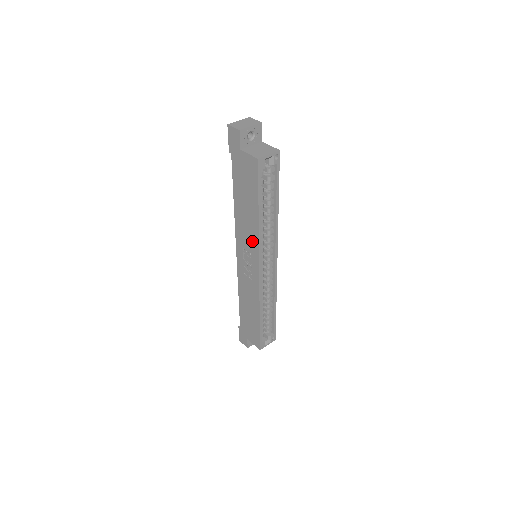
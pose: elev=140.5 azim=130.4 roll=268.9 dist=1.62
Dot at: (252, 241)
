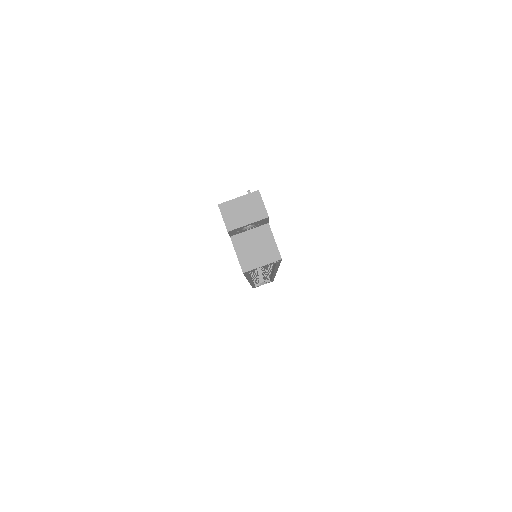
Dot at: occluded
